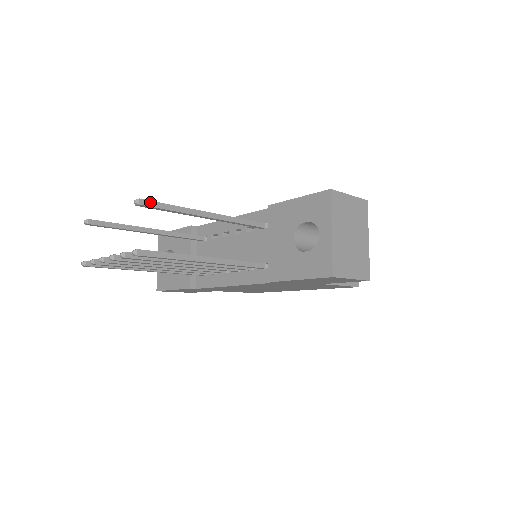
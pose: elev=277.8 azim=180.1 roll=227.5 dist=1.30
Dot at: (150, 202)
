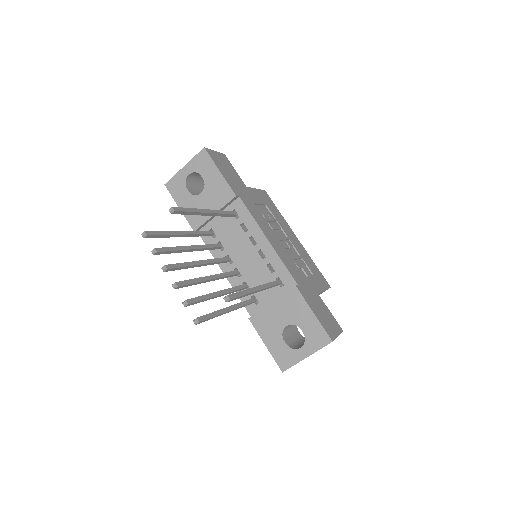
Dot at: (234, 299)
